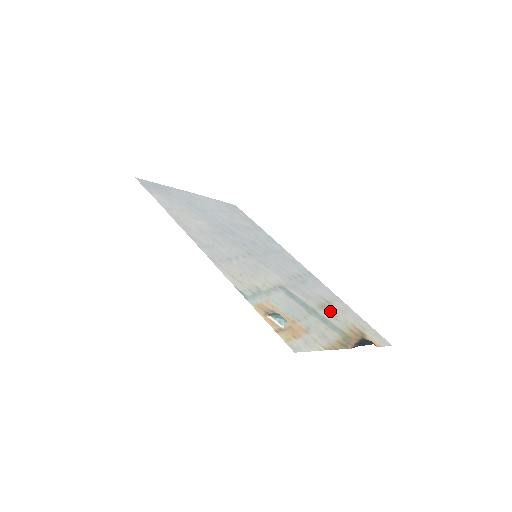
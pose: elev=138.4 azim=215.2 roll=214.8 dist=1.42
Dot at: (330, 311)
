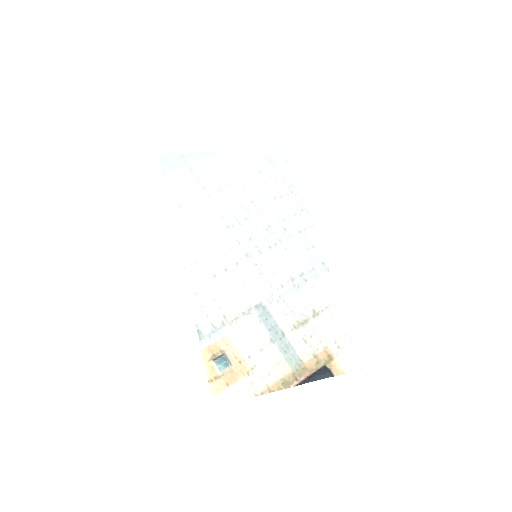
Dot at: (306, 330)
